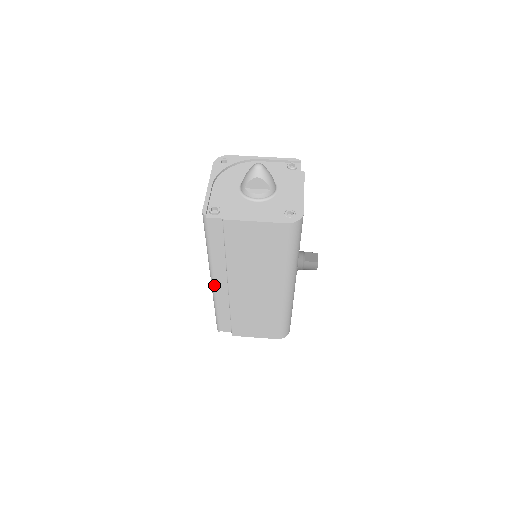
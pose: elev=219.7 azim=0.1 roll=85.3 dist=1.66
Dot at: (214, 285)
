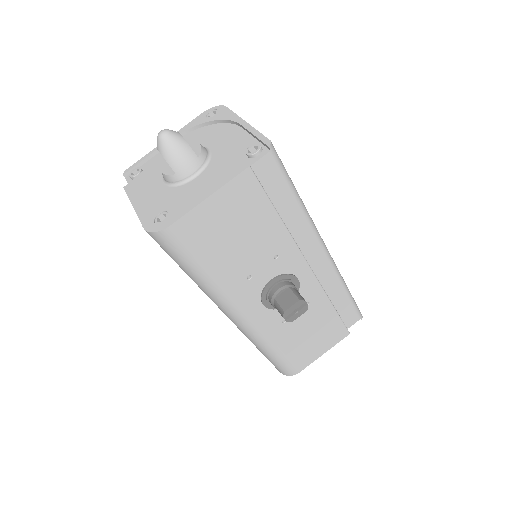
Dot at: occluded
